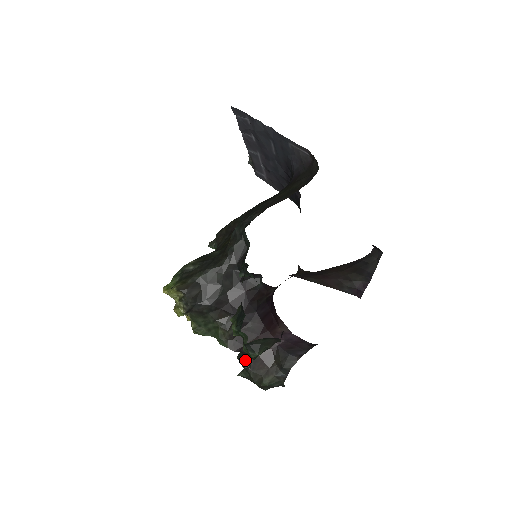
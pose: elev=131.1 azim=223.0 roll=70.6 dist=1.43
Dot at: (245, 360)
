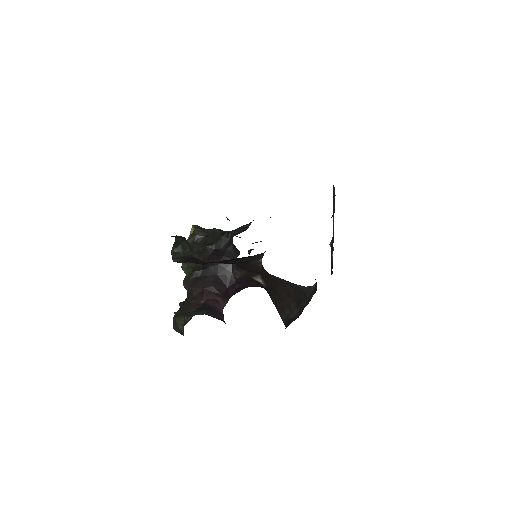
Dot at: (184, 301)
